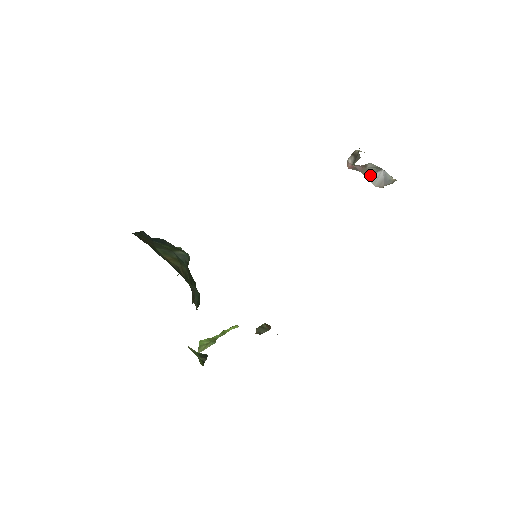
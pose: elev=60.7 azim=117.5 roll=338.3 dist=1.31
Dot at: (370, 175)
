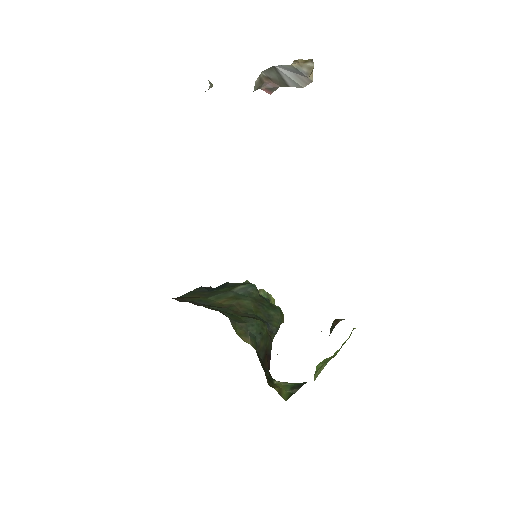
Dot at: (285, 82)
